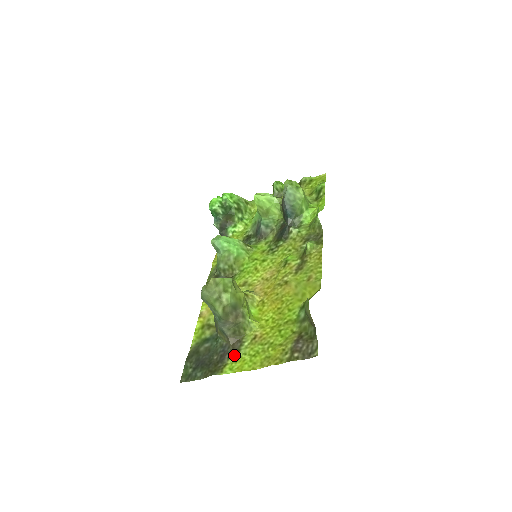
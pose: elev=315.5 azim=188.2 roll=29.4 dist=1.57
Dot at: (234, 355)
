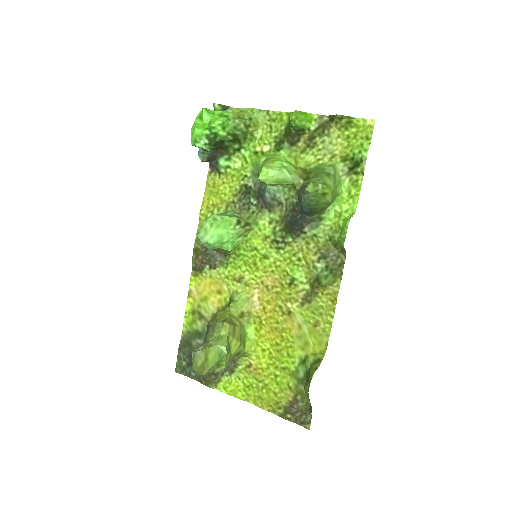
Dot at: (228, 374)
